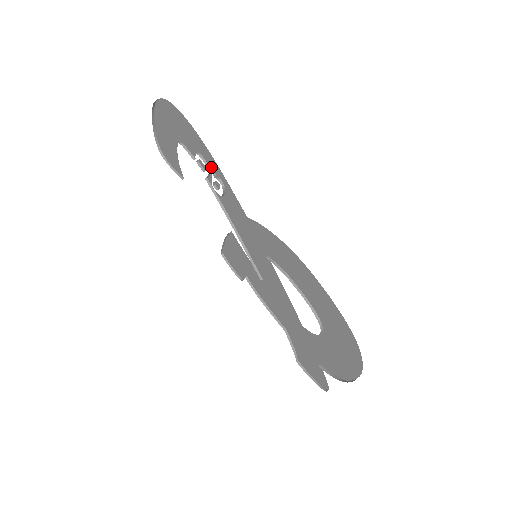
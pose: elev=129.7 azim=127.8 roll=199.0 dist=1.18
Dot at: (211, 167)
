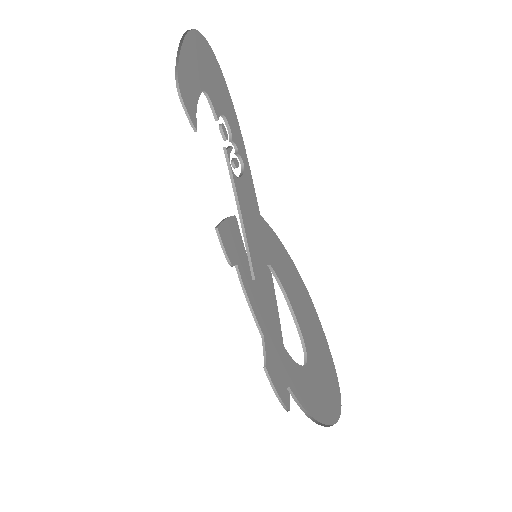
Dot at: (235, 140)
